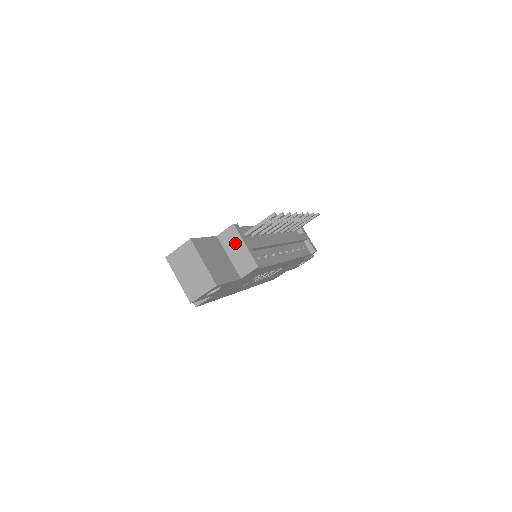
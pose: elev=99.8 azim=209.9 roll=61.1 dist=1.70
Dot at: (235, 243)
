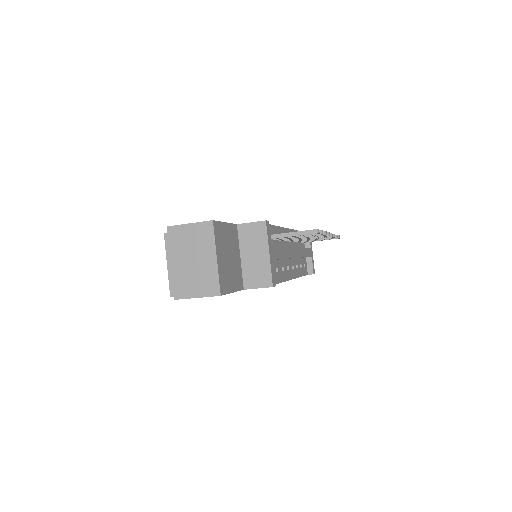
Dot at: (257, 244)
